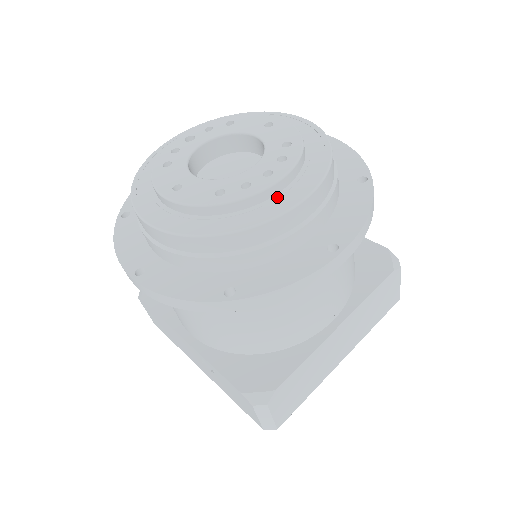
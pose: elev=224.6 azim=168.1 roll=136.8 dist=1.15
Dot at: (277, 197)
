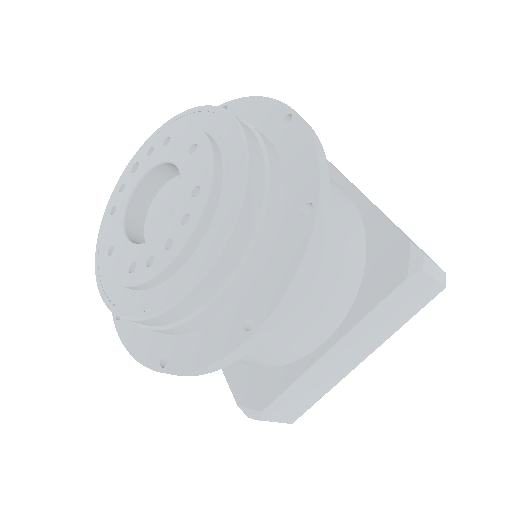
Dot at: (178, 274)
